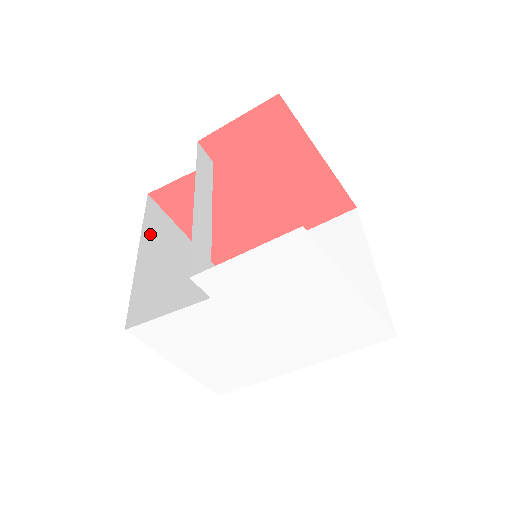
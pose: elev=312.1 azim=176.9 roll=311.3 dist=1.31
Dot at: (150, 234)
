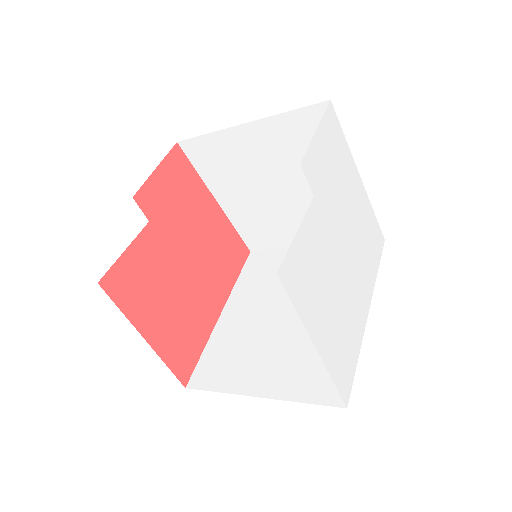
Dot at: occluded
